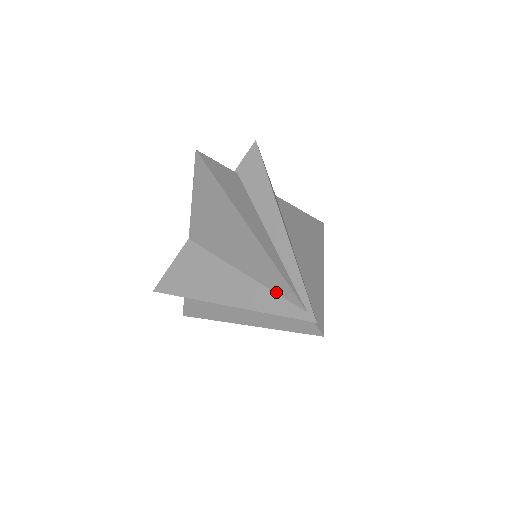
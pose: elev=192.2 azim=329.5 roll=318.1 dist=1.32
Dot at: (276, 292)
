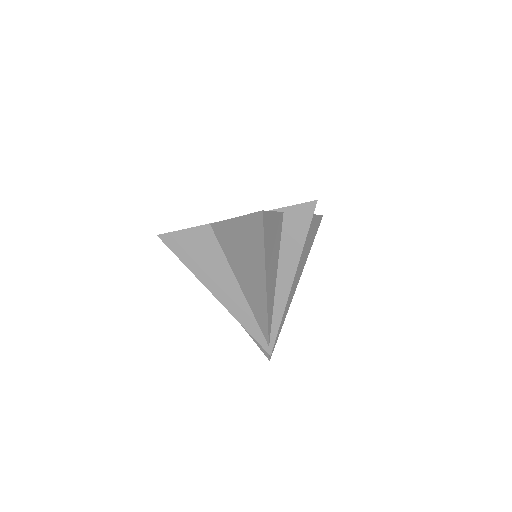
Dot at: (256, 320)
